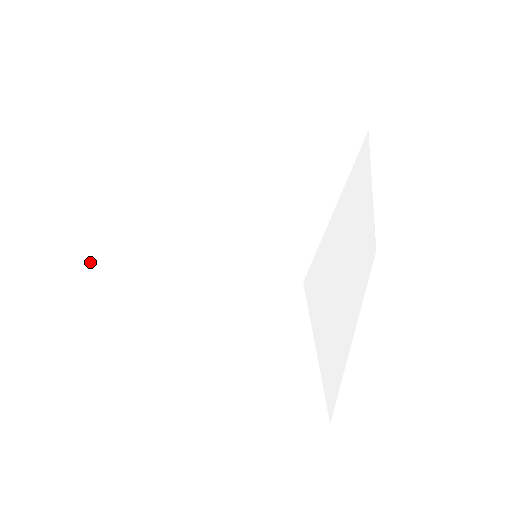
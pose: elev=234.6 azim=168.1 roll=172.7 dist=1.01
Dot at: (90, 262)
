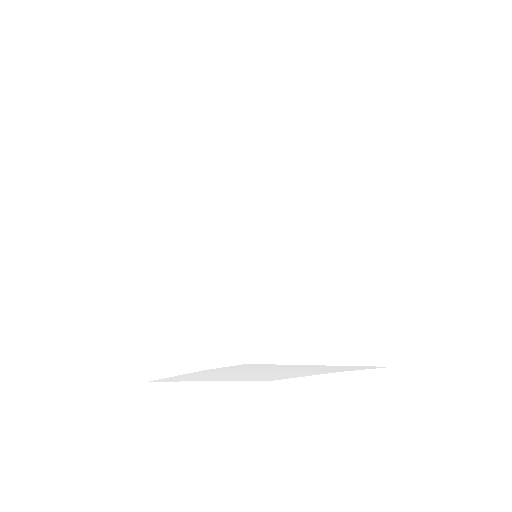
Dot at: (153, 377)
